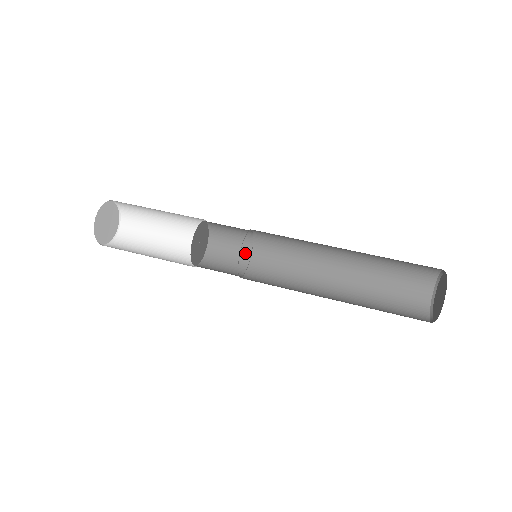
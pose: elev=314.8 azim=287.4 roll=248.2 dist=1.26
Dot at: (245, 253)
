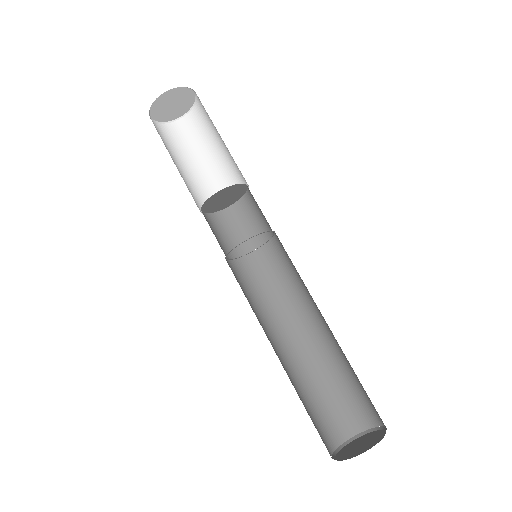
Dot at: (242, 248)
